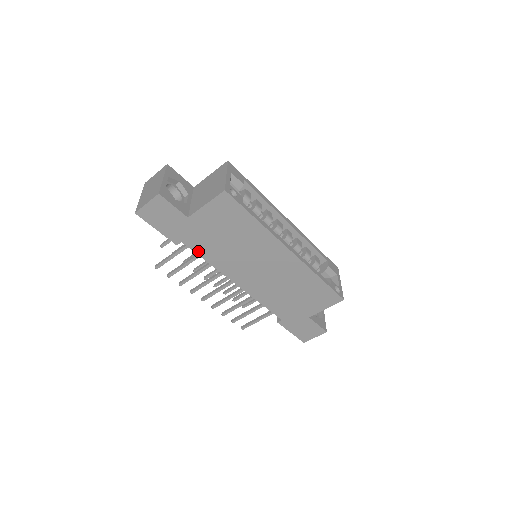
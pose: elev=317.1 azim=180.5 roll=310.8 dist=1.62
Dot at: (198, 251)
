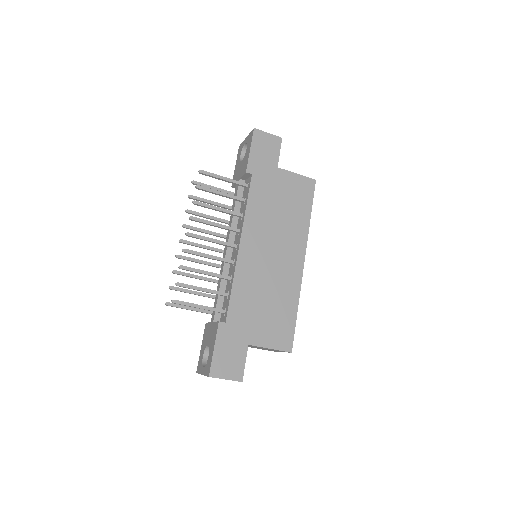
Dot at: (252, 192)
